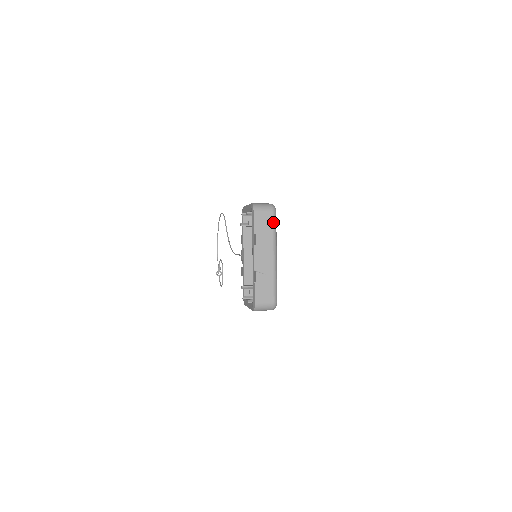
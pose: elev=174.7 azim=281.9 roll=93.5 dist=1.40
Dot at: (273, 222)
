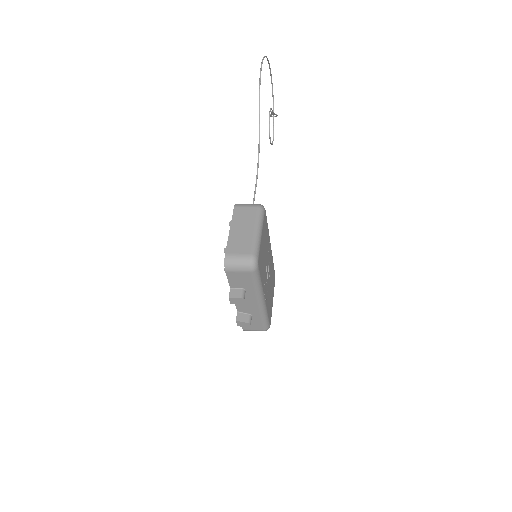
Dot at: (253, 279)
